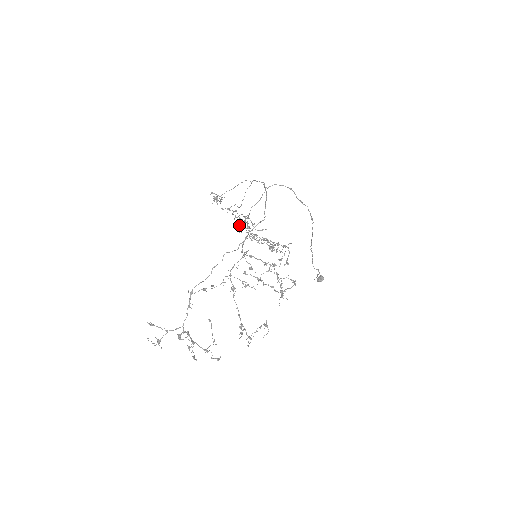
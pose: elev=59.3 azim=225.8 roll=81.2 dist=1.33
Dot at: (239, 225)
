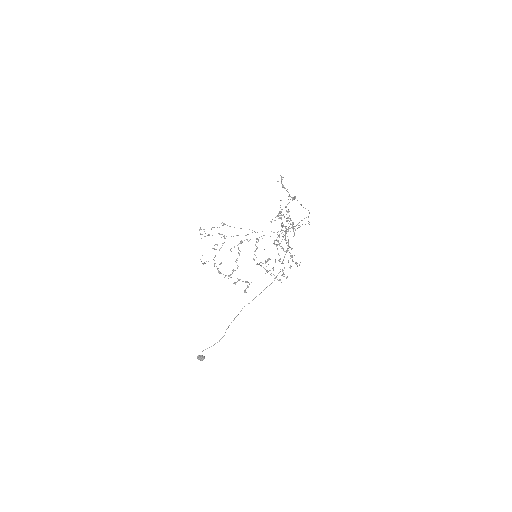
Dot at: (241, 241)
